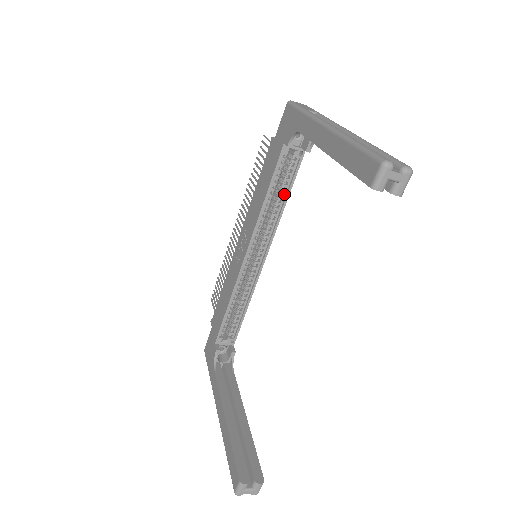
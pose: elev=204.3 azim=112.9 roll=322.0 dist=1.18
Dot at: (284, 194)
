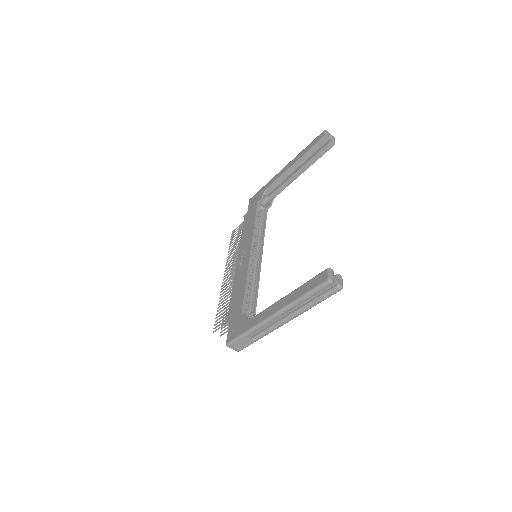
Dot at: (262, 228)
